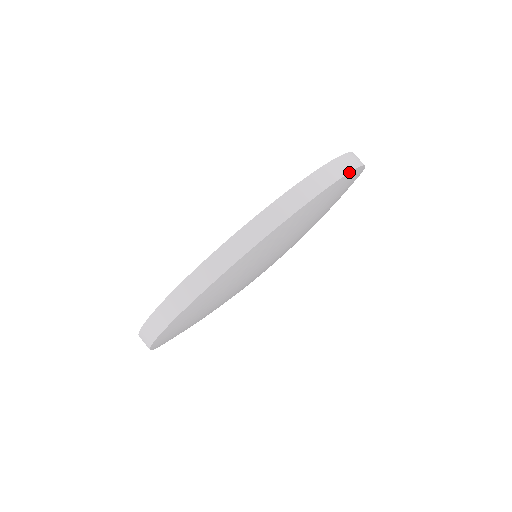
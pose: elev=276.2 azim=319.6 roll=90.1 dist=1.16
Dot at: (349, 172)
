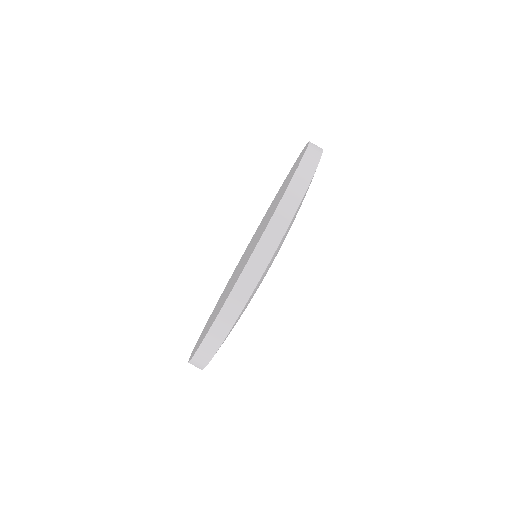
Dot at: (322, 150)
